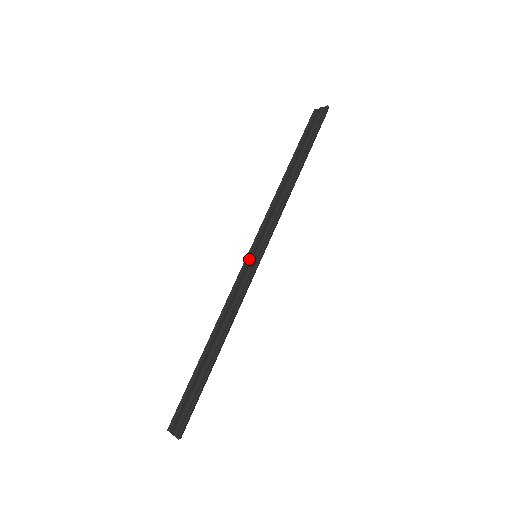
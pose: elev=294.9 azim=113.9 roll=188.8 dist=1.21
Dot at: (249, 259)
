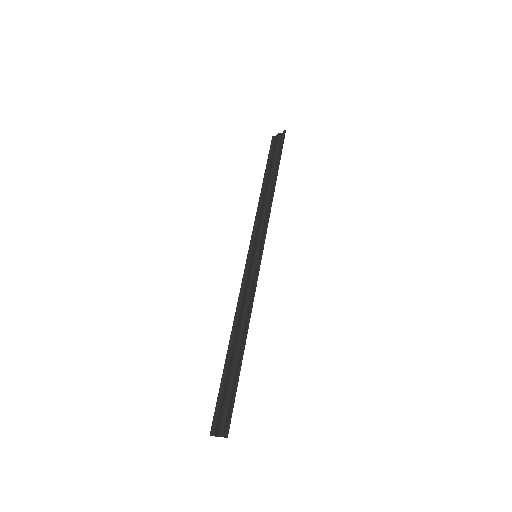
Dot at: (250, 260)
